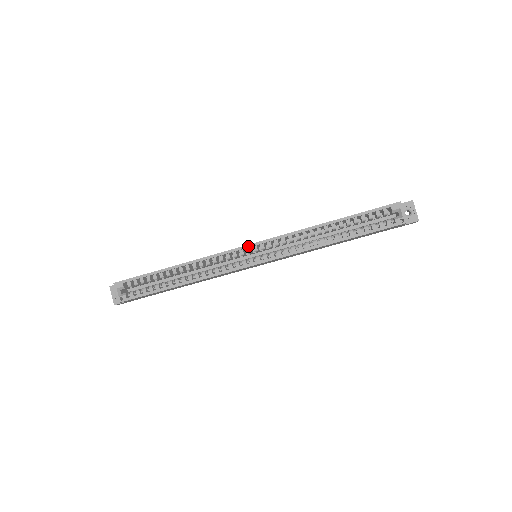
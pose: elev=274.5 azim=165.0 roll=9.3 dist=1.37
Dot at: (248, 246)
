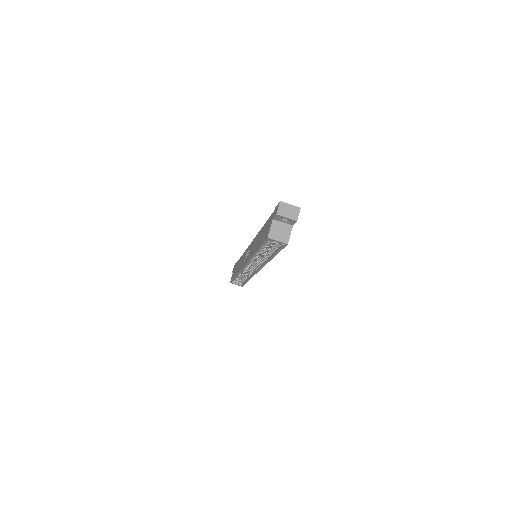
Dot at: occluded
